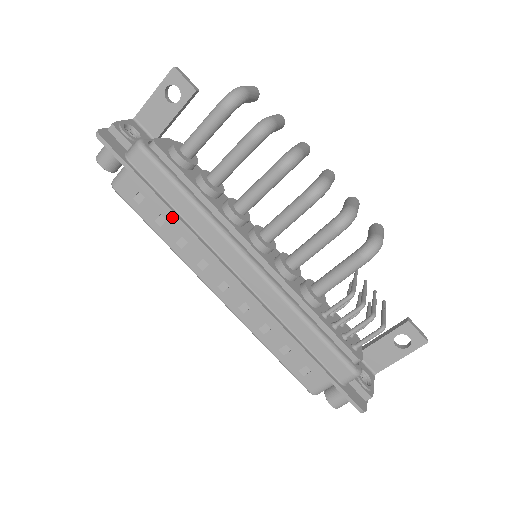
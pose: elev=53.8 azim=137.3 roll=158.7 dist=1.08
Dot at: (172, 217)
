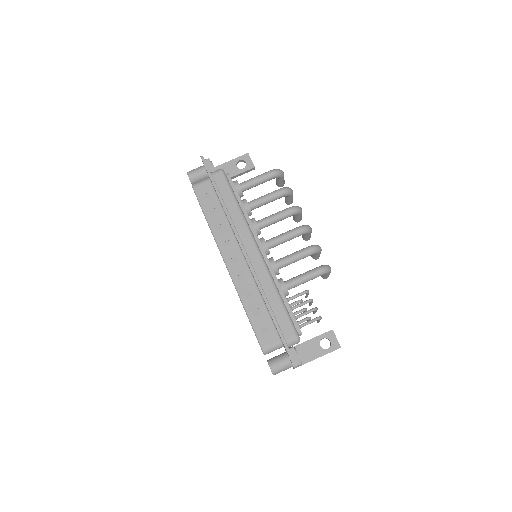
Dot at: (221, 212)
